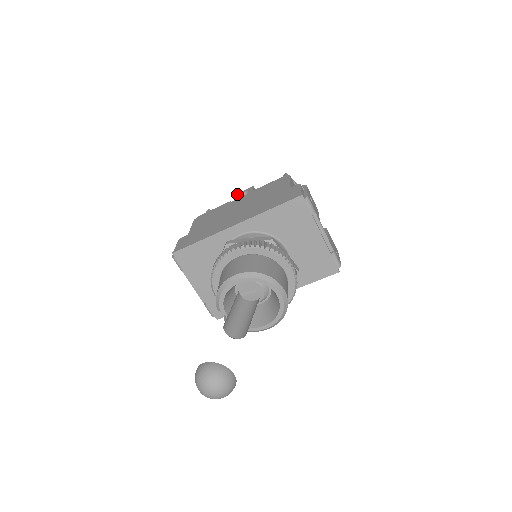
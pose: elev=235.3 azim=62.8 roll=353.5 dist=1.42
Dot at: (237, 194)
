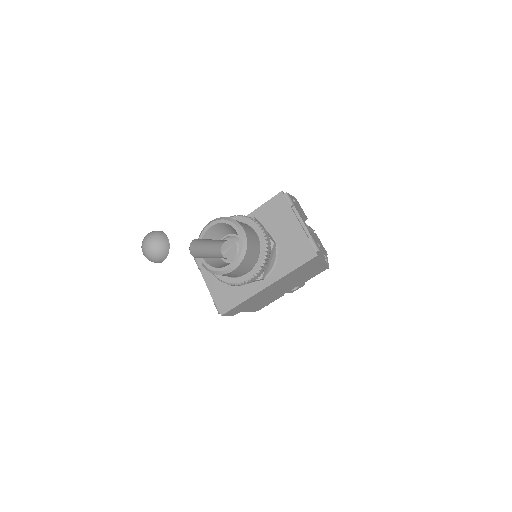
Dot at: occluded
